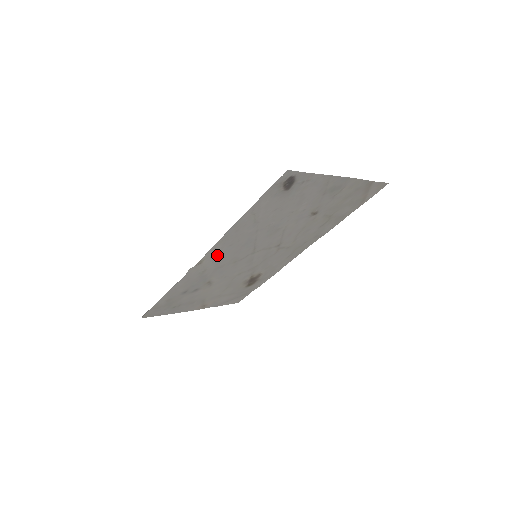
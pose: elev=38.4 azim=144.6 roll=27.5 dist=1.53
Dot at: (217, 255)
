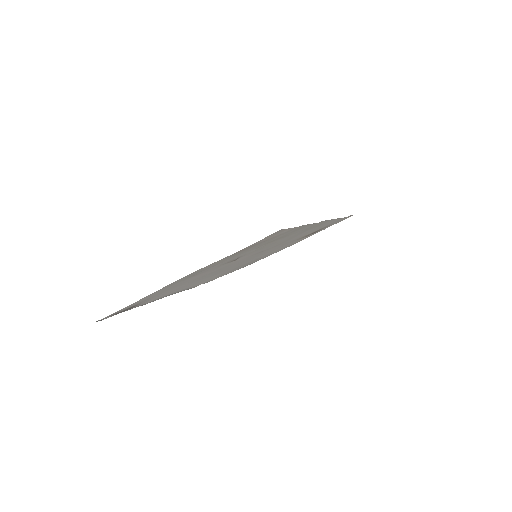
Dot at: (202, 282)
